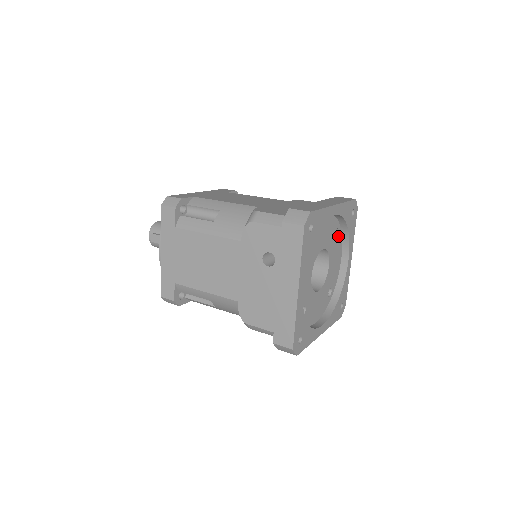
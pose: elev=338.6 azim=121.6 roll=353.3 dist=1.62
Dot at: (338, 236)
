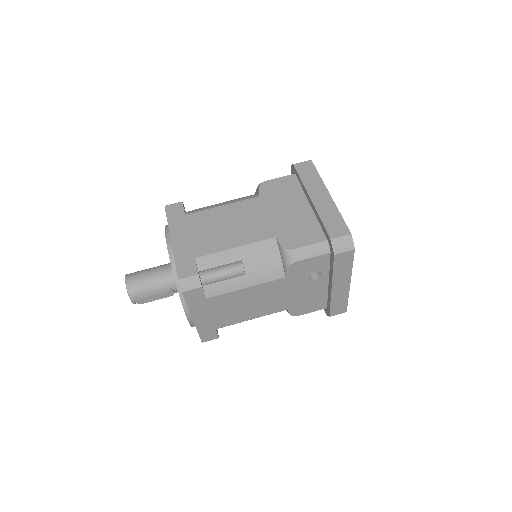
Dot at: occluded
